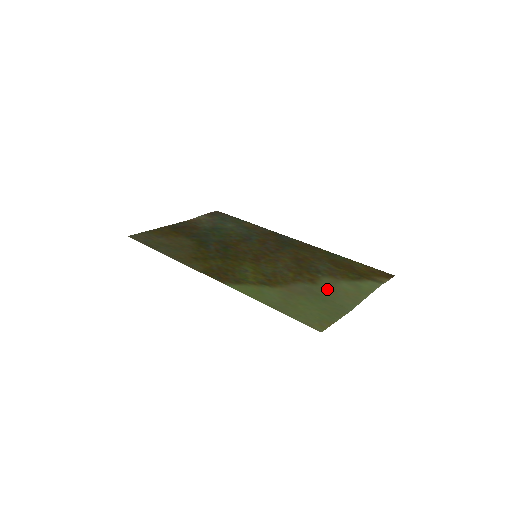
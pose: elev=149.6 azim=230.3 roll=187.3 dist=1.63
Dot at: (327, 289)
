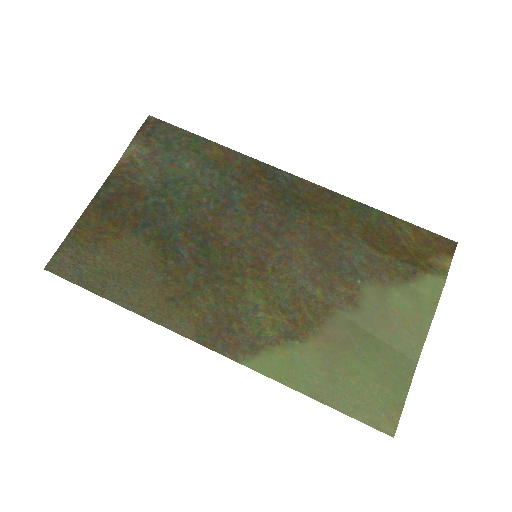
Dot at: (376, 318)
